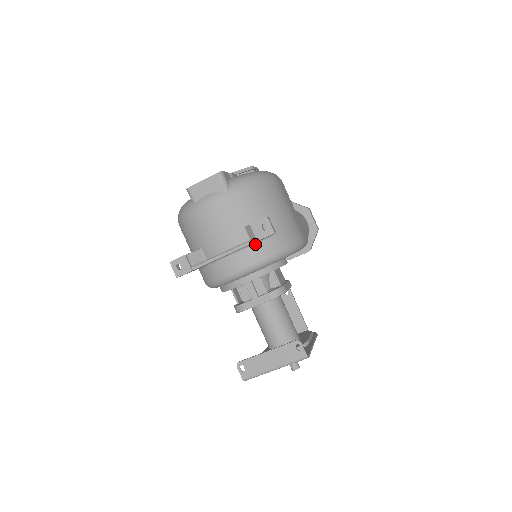
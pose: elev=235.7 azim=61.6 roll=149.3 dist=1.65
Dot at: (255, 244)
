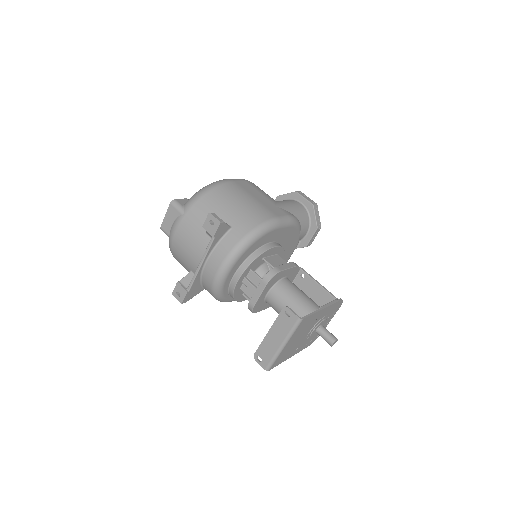
Dot at: (220, 242)
